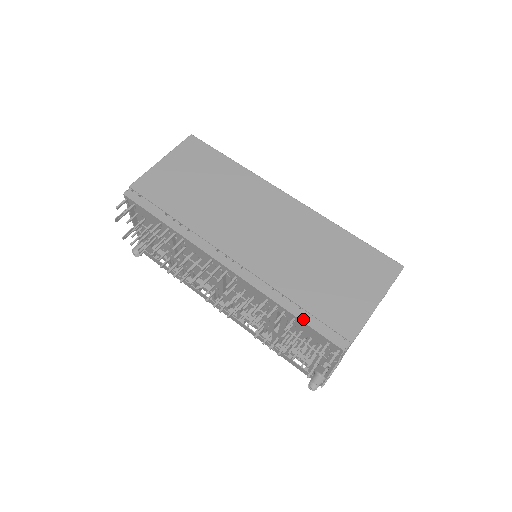
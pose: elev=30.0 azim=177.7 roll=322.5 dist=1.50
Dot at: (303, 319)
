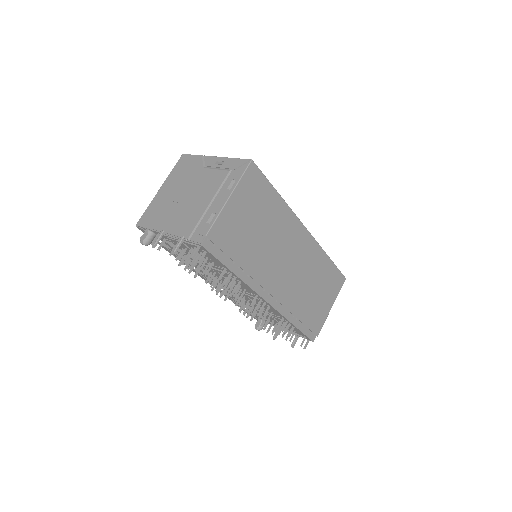
Dot at: (300, 329)
